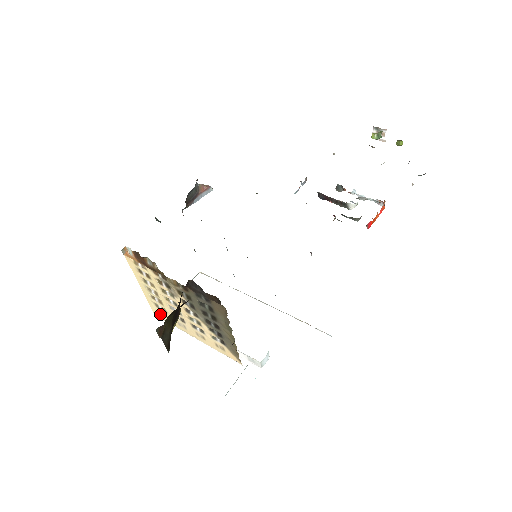
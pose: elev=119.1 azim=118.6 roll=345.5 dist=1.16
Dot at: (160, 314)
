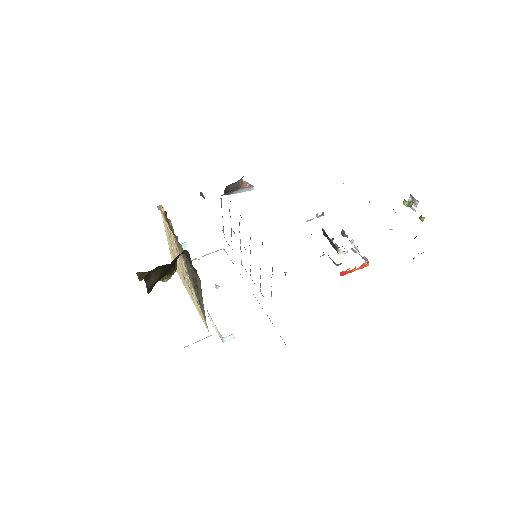
Dot at: occluded
